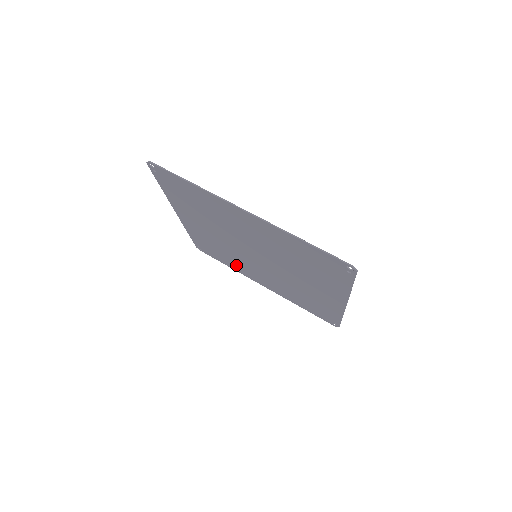
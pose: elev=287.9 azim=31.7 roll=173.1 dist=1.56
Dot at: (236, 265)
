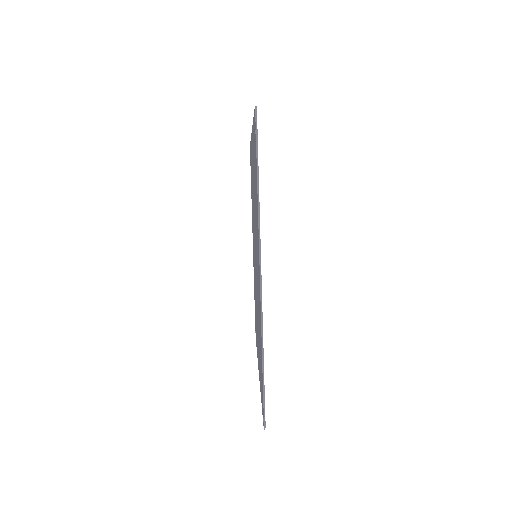
Dot at: occluded
